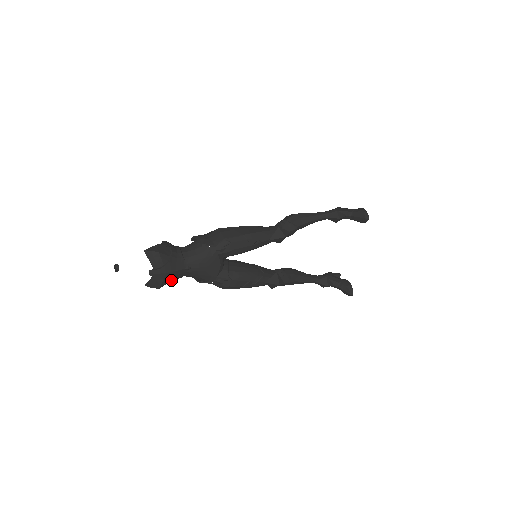
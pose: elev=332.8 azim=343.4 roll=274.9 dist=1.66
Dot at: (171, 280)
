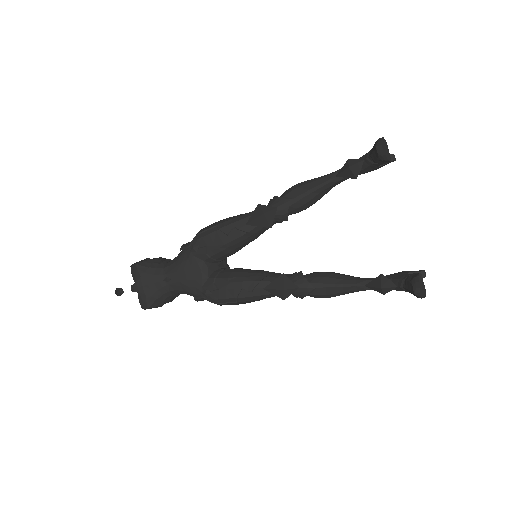
Dot at: (156, 296)
